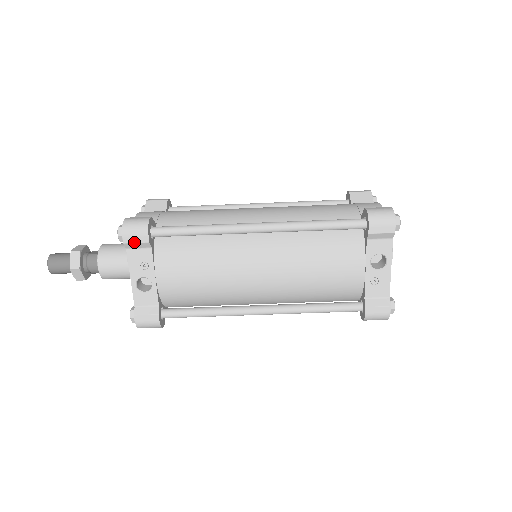
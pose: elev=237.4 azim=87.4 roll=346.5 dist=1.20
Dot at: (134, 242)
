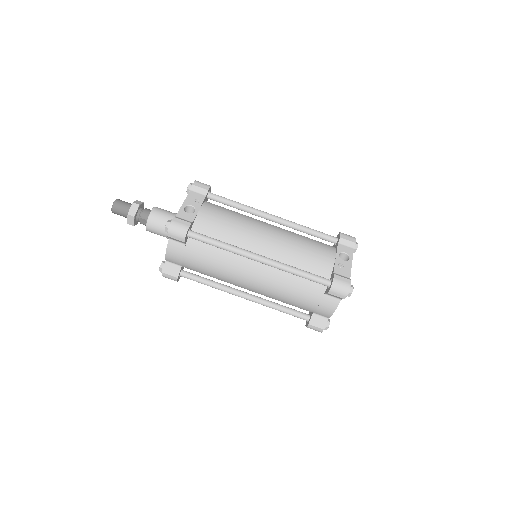
Dot at: (199, 187)
